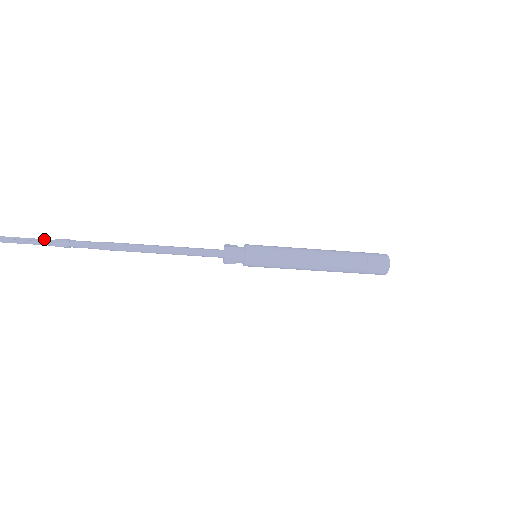
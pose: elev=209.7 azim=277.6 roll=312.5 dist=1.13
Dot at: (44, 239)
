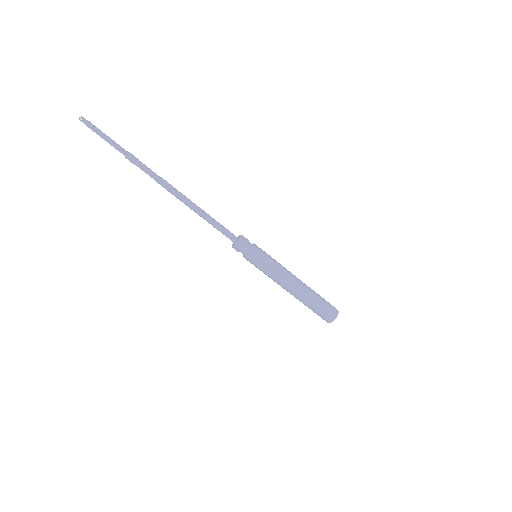
Dot at: (121, 148)
